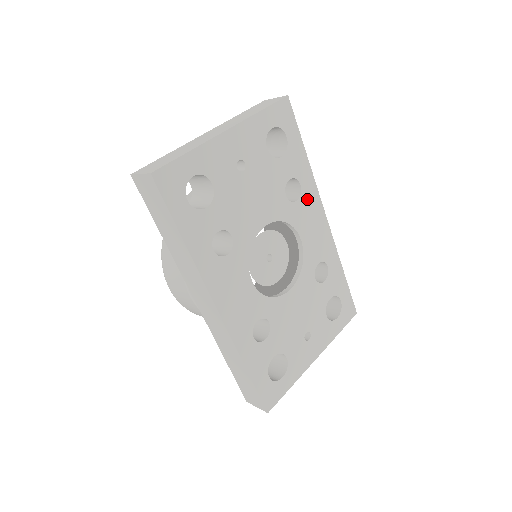
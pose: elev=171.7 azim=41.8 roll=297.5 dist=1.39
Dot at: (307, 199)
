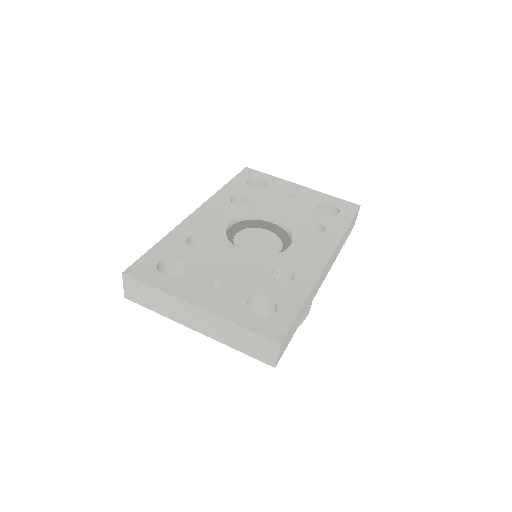
Dot at: (322, 240)
